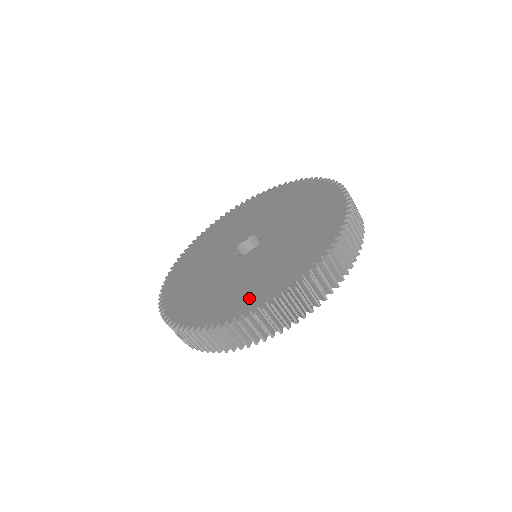
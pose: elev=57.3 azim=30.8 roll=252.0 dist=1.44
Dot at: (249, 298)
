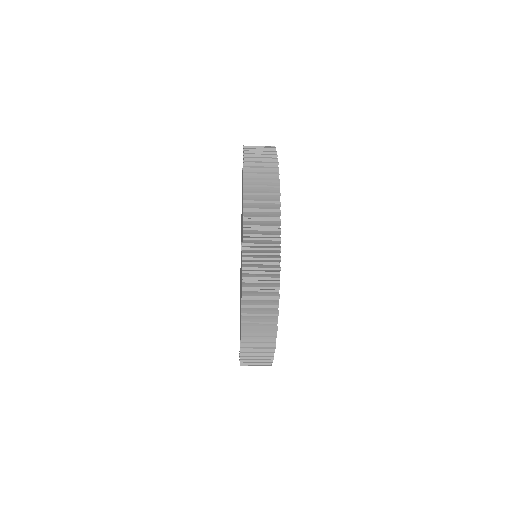
Dot at: occluded
